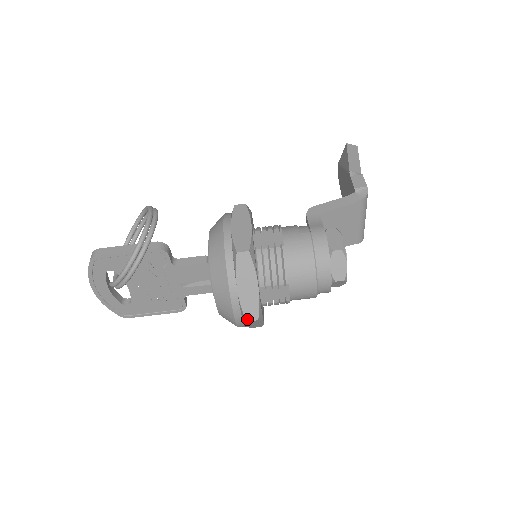
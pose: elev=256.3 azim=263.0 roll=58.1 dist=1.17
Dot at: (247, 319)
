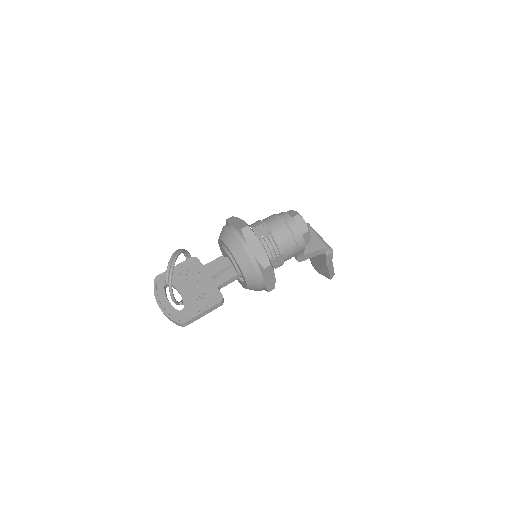
Dot at: (241, 228)
